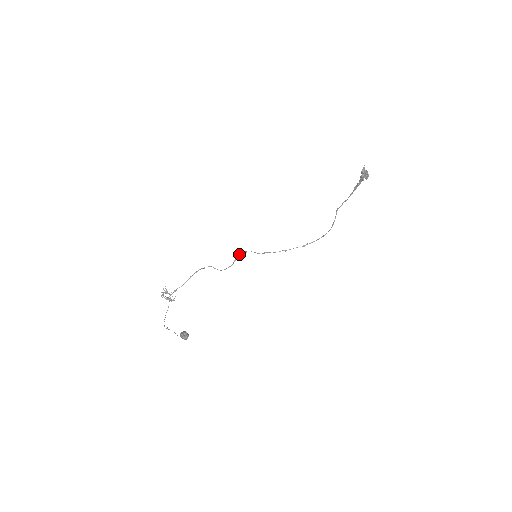
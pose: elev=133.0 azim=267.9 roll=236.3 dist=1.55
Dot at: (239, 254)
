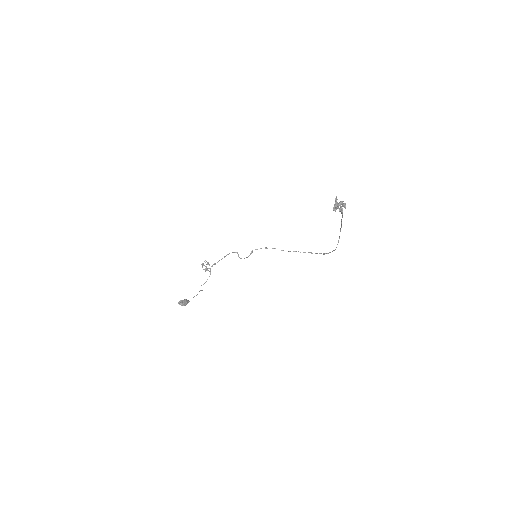
Dot at: occluded
